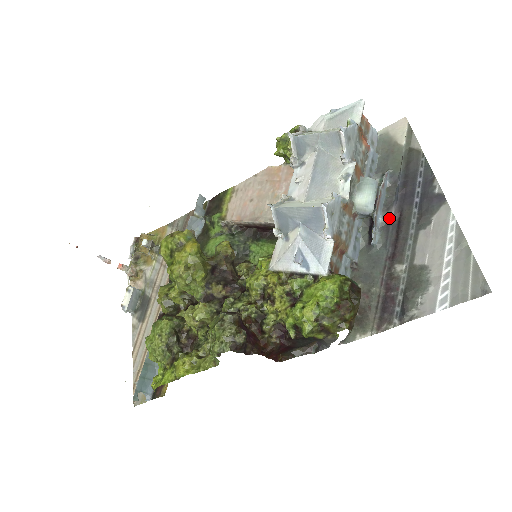
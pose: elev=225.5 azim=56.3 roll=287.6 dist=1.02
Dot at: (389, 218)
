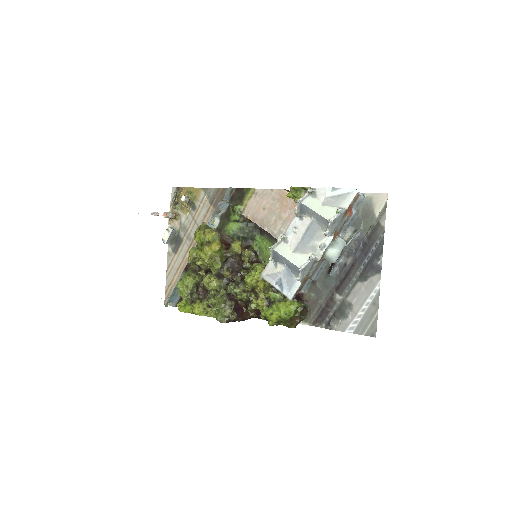
Dot at: (345, 264)
